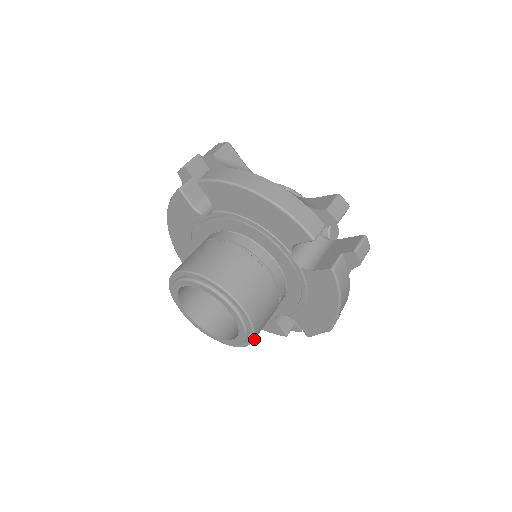
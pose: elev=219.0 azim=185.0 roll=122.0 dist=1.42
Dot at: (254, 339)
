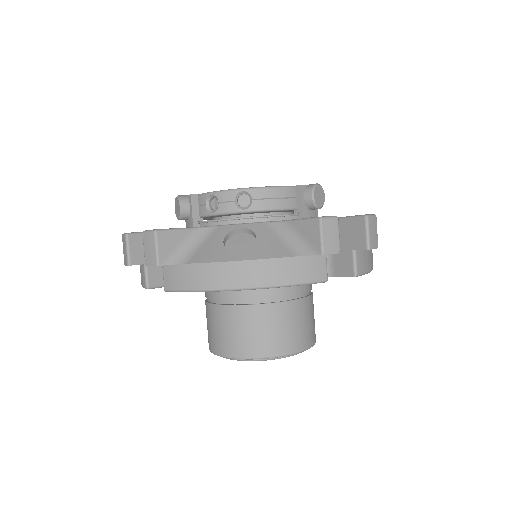
Dot at: occluded
